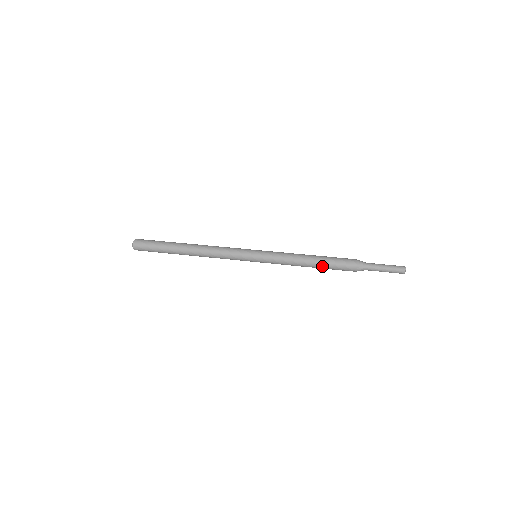
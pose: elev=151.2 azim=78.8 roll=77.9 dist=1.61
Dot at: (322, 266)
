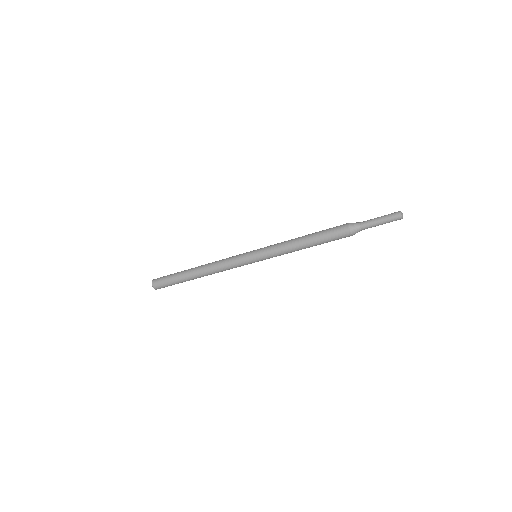
Dot at: (317, 241)
